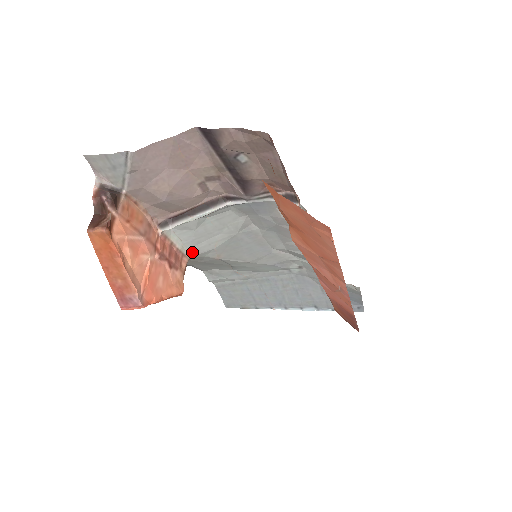
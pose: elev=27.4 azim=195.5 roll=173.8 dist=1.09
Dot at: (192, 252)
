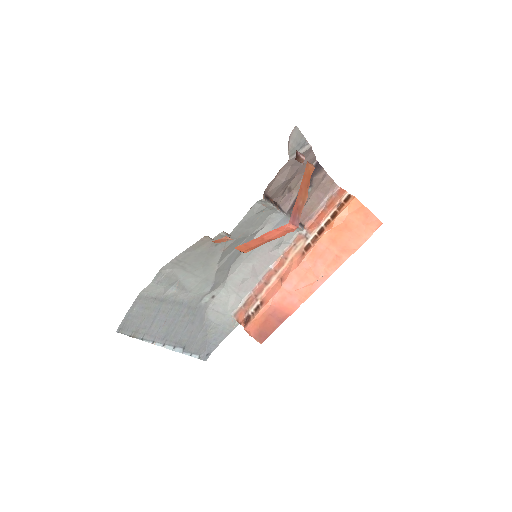
Dot at: (232, 231)
